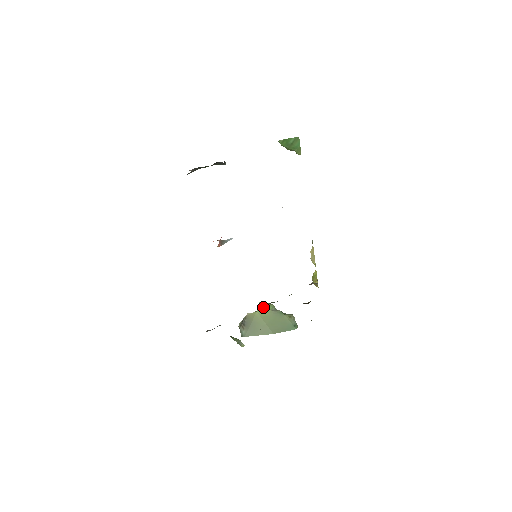
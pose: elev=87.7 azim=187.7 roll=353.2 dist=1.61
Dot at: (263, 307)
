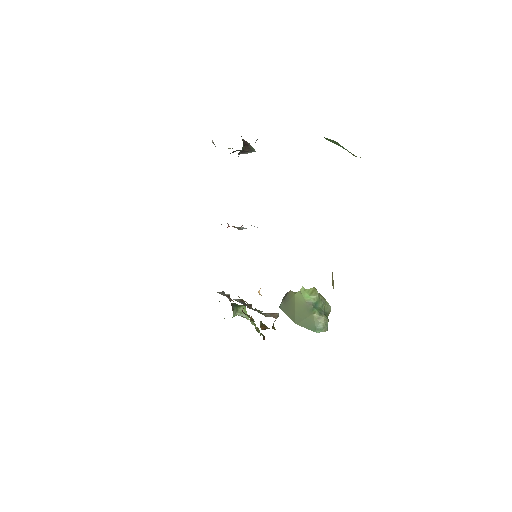
Dot at: (302, 294)
